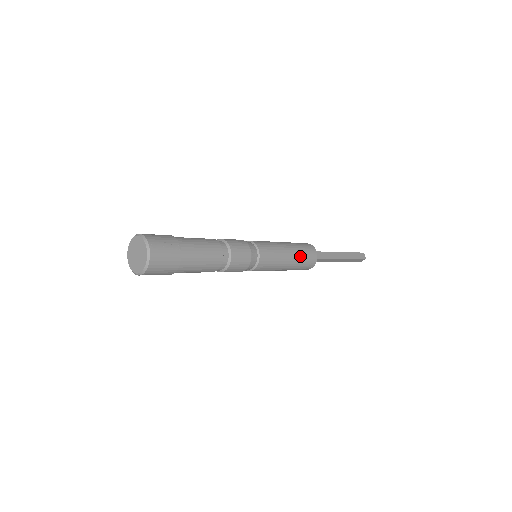
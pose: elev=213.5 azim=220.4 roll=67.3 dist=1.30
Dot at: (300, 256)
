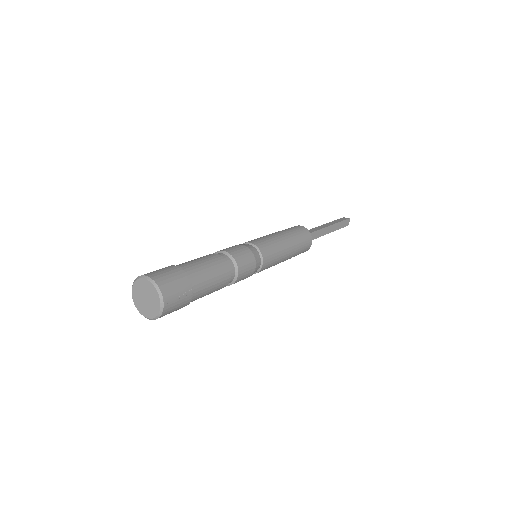
Dot at: (296, 252)
